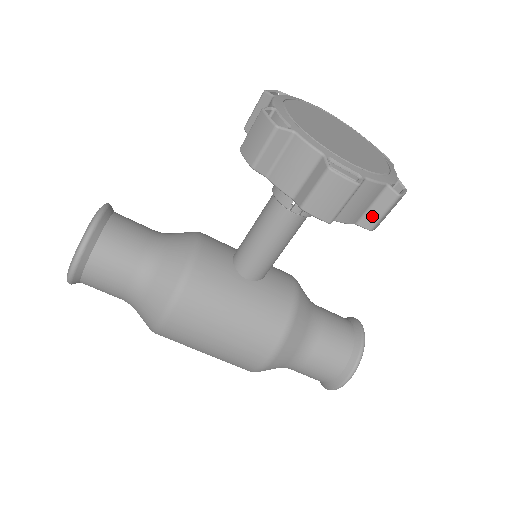
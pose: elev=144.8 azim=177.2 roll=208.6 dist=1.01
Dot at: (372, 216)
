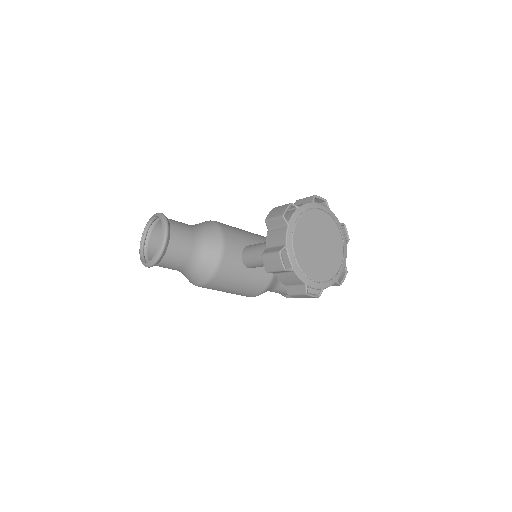
Dot at: occluded
